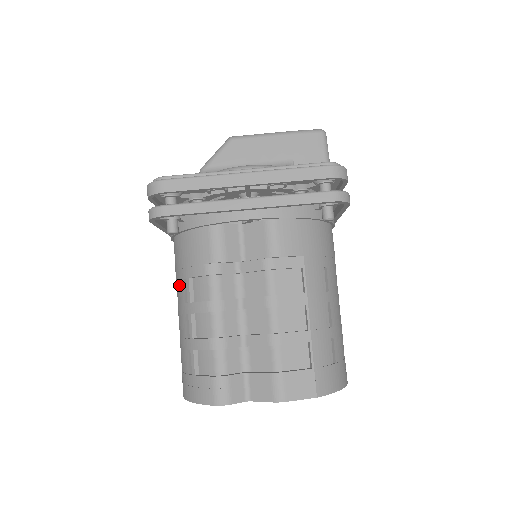
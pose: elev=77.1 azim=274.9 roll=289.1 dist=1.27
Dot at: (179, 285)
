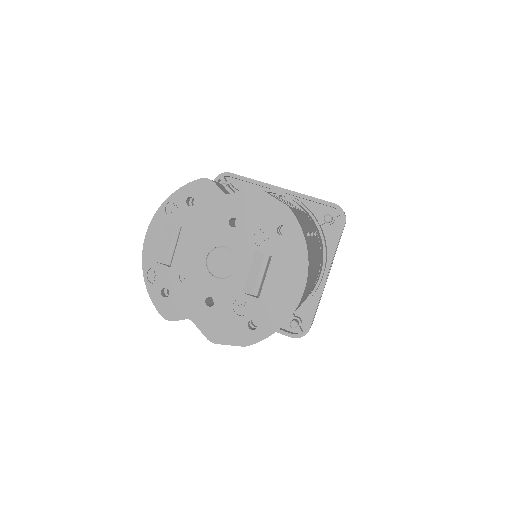
Dot at: occluded
